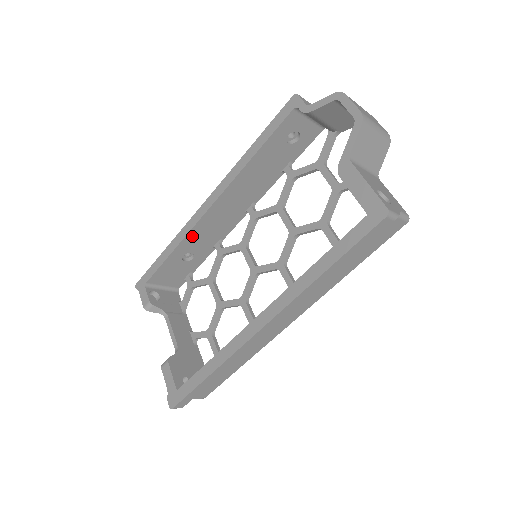
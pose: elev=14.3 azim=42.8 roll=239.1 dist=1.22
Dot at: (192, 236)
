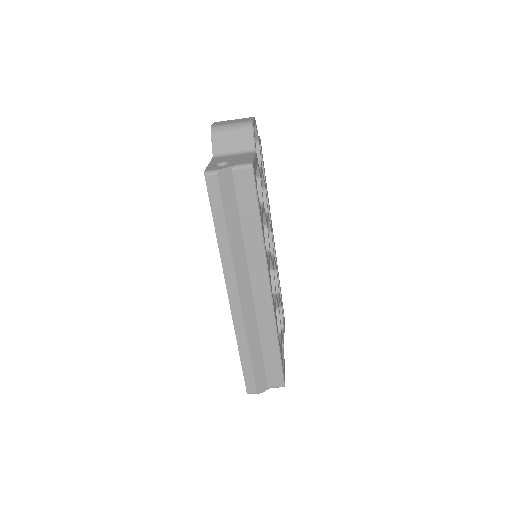
Dot at: occluded
